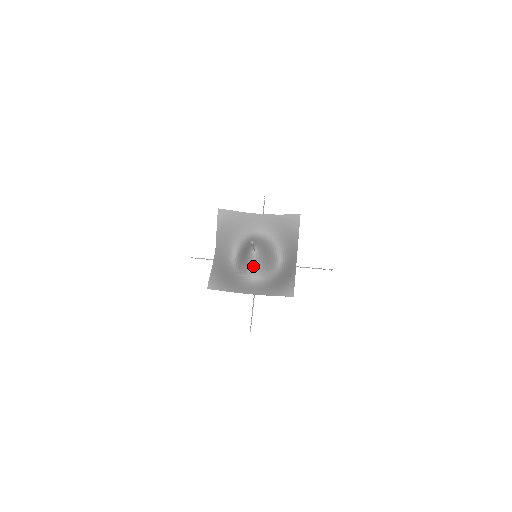
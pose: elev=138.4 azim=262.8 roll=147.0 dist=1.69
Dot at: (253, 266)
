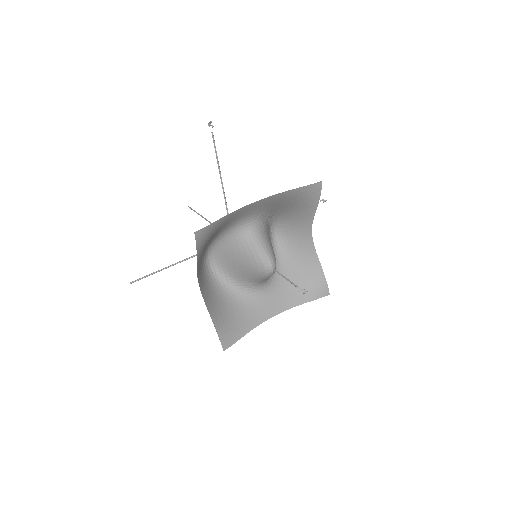
Dot at: occluded
